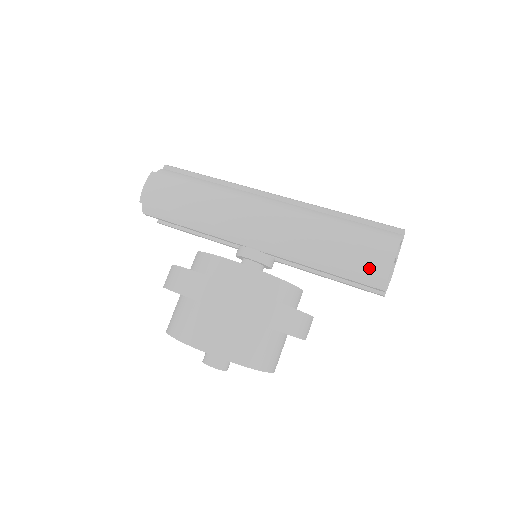
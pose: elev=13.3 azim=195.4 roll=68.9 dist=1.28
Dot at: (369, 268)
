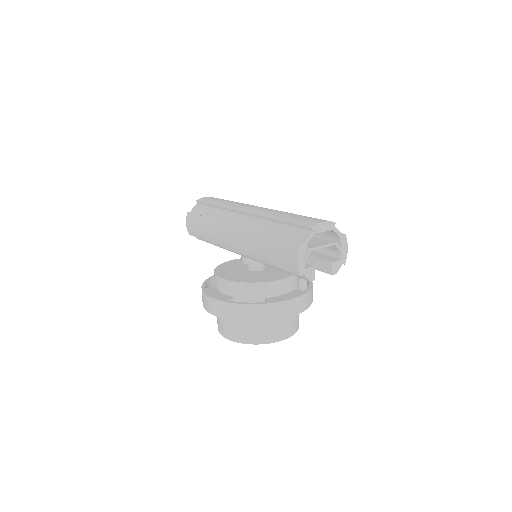
Dot at: (289, 269)
